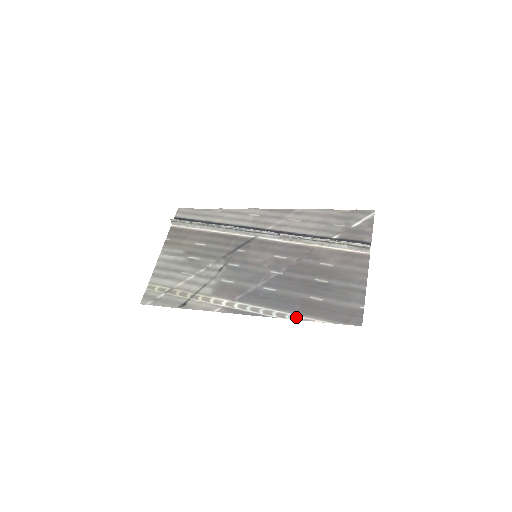
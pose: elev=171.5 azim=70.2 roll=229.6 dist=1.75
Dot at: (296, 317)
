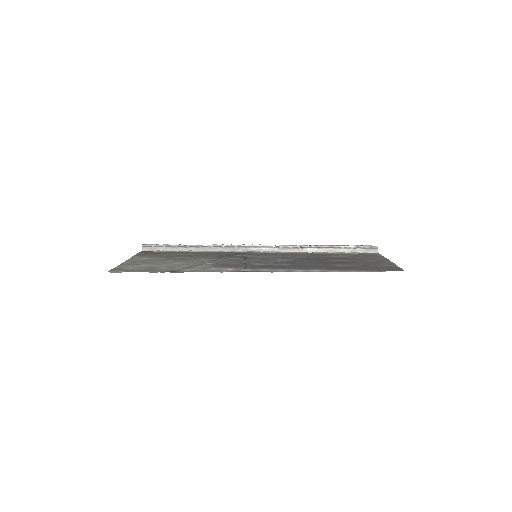
Dot at: (326, 271)
